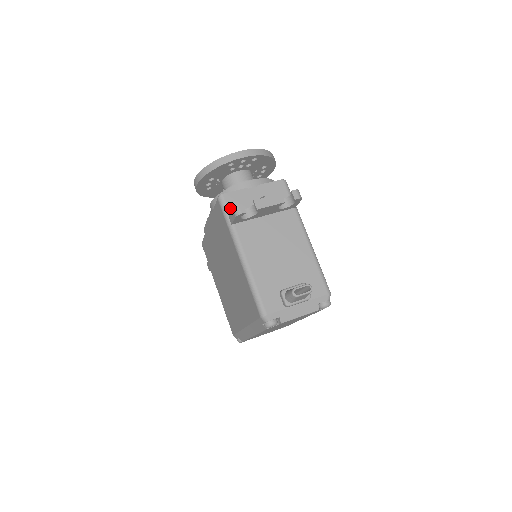
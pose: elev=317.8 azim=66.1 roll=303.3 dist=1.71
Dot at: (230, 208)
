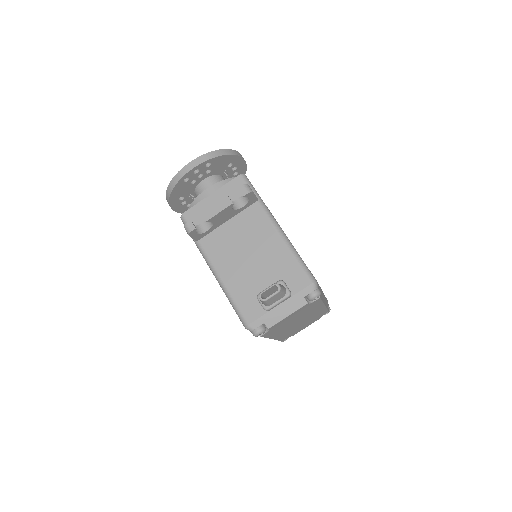
Dot at: occluded
